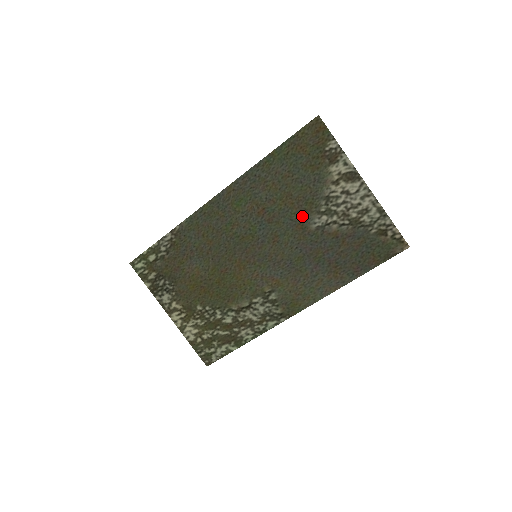
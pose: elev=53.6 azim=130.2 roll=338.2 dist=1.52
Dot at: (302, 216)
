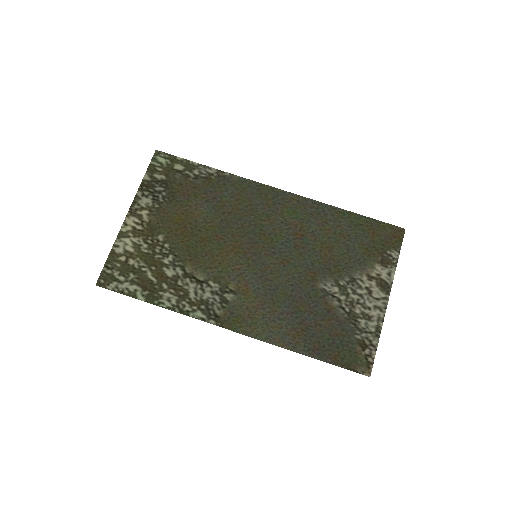
Dot at: (322, 270)
